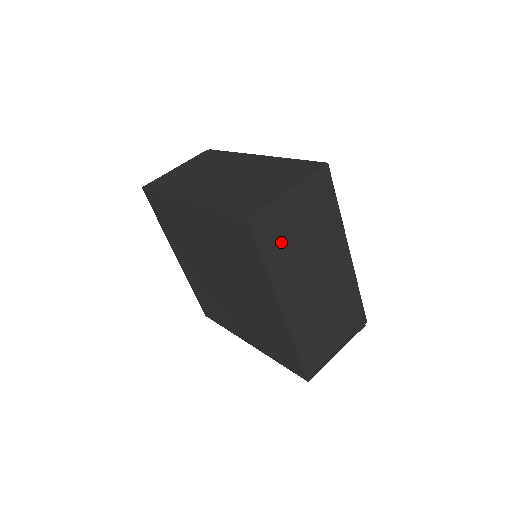
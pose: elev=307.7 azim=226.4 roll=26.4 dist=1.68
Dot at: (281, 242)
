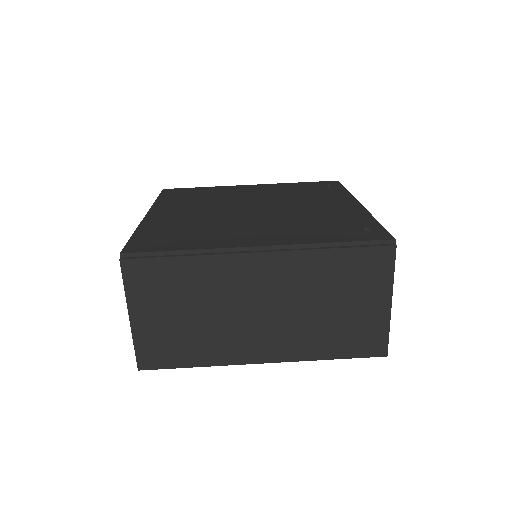
Dot at: occluded
